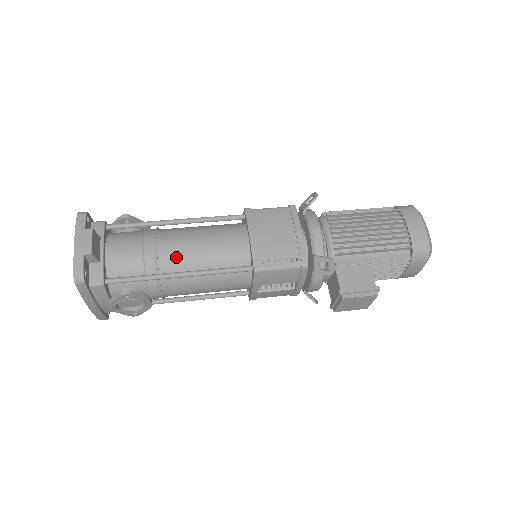
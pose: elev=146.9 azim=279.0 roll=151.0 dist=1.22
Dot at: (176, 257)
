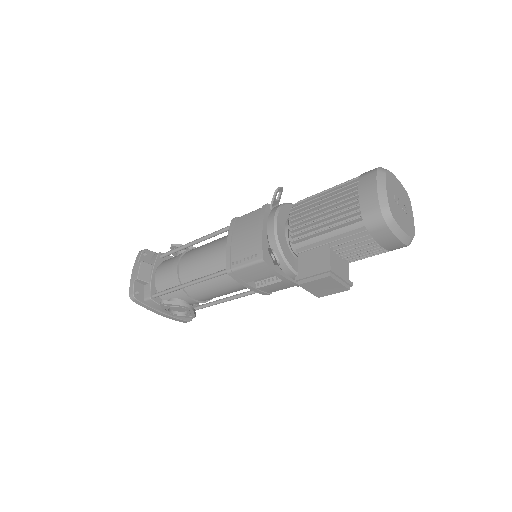
Dot at: (188, 270)
